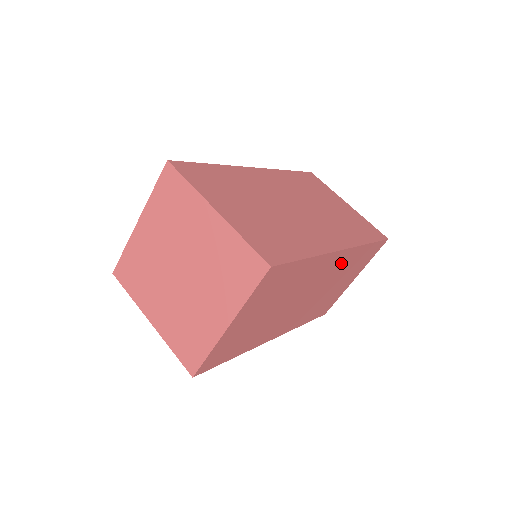
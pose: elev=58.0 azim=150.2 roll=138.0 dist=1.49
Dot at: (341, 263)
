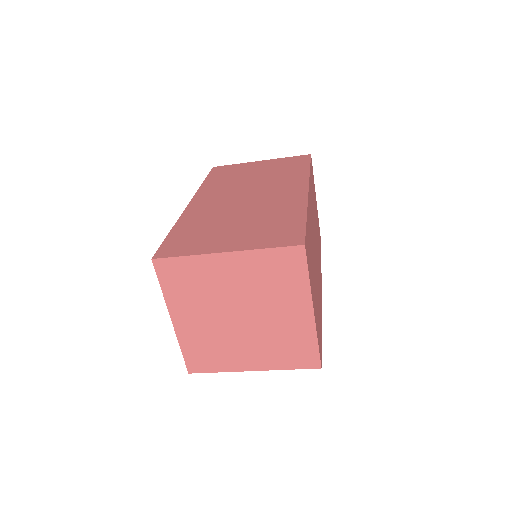
Dot at: (311, 200)
